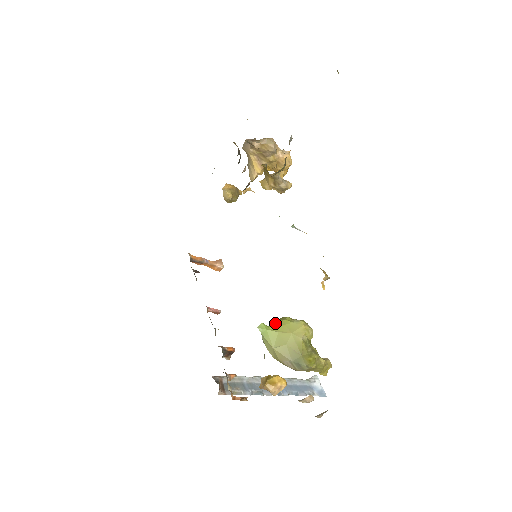
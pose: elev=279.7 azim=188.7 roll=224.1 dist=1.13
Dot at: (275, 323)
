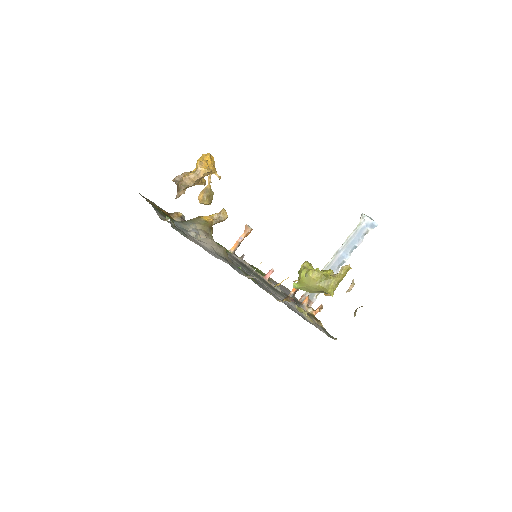
Dot at: (298, 281)
